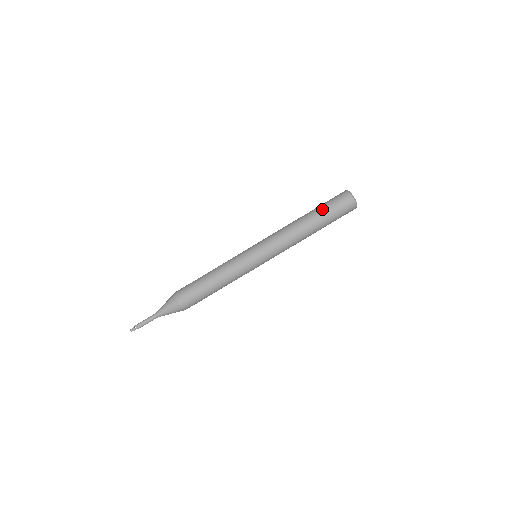
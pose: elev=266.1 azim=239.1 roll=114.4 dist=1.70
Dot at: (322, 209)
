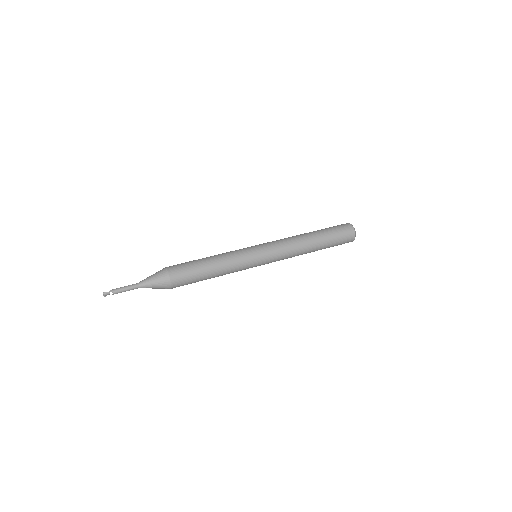
Dot at: (322, 229)
